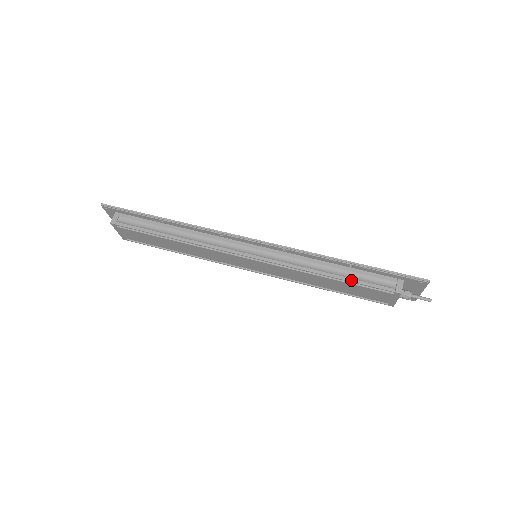
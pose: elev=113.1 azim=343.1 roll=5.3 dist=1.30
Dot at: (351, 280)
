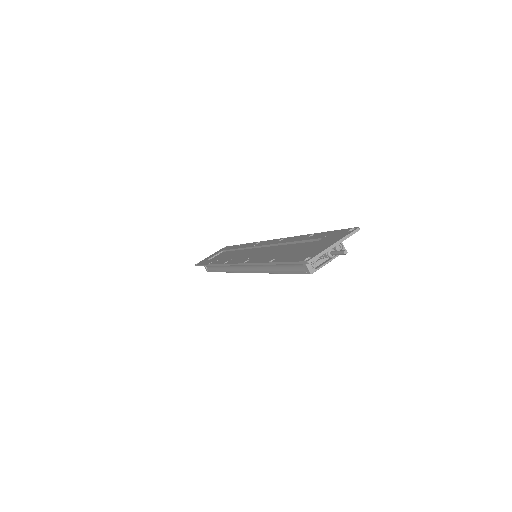
Dot at: (285, 273)
